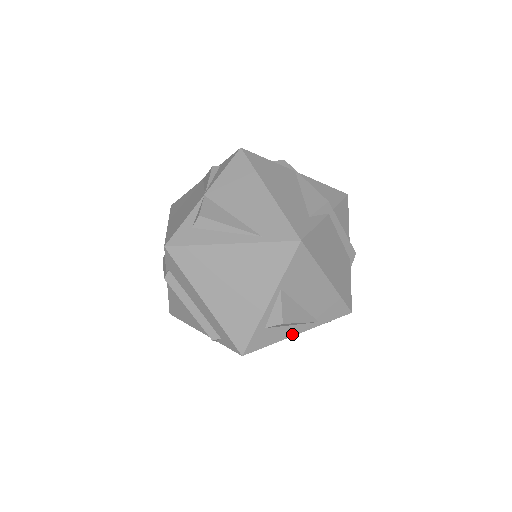
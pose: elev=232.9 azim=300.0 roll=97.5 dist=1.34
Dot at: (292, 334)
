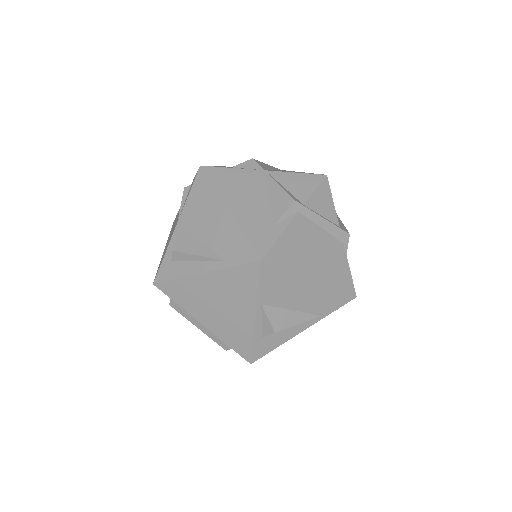
Dot at: (295, 333)
